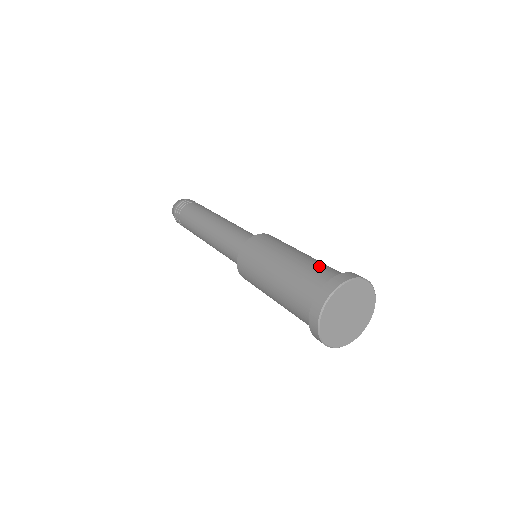
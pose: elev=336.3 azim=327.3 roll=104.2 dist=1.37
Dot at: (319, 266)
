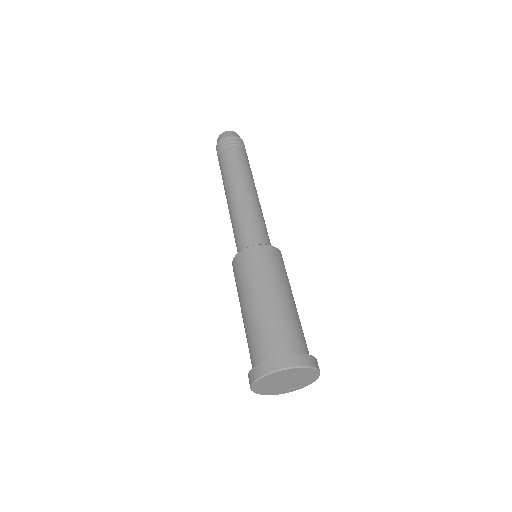
Dot at: (255, 336)
